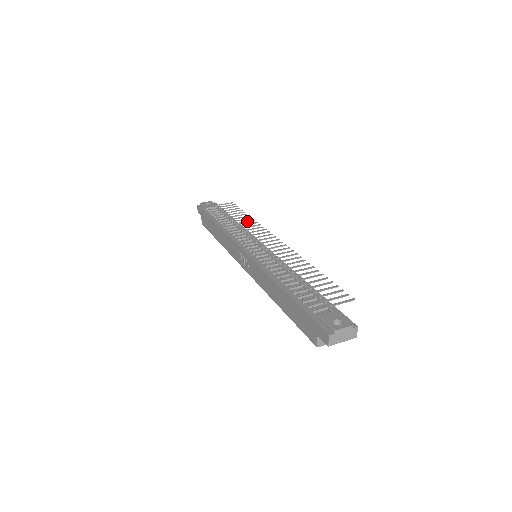
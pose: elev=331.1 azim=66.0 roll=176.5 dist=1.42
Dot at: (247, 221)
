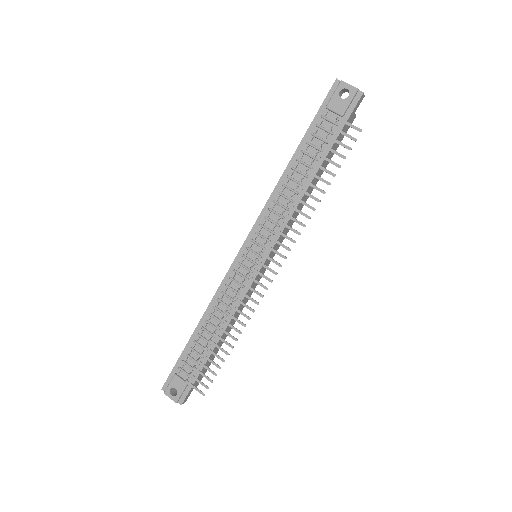
Dot at: (305, 204)
